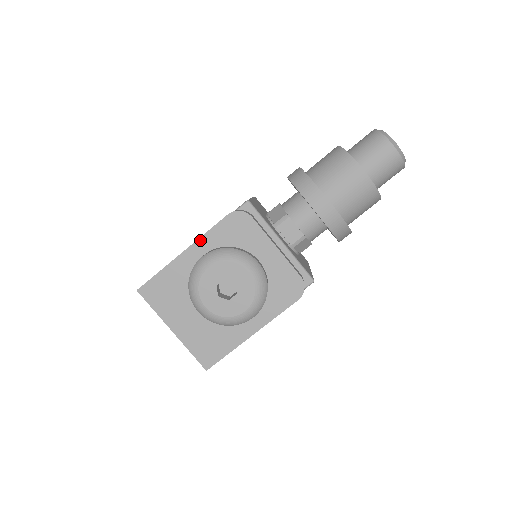
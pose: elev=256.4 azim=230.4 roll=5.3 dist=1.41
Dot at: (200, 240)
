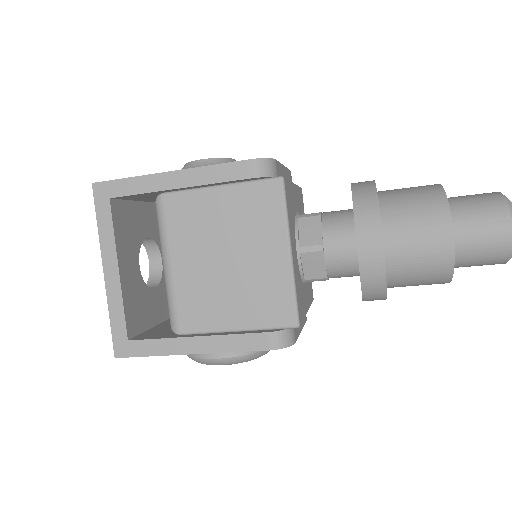
Dot at: (219, 352)
